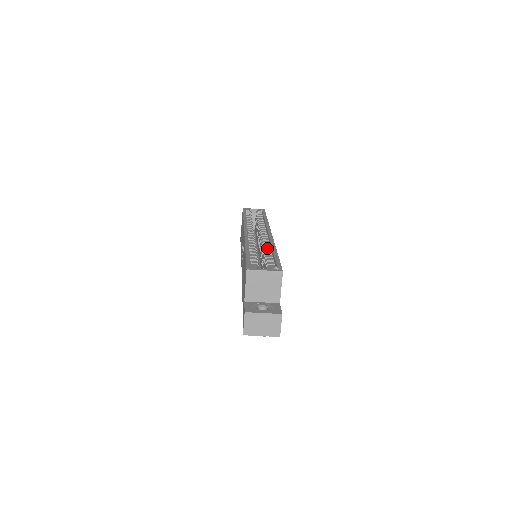
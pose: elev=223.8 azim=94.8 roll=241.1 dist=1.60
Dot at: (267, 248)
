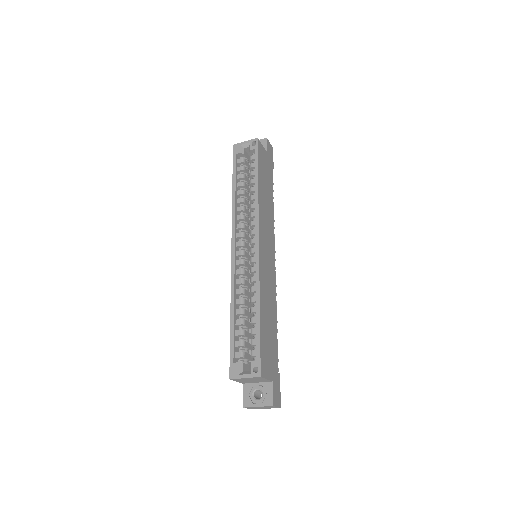
Dot at: (254, 292)
